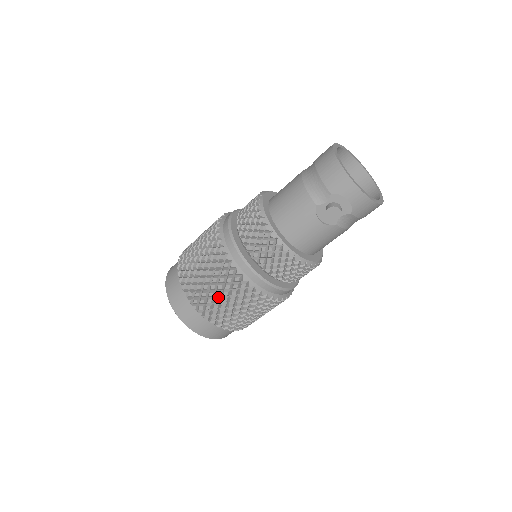
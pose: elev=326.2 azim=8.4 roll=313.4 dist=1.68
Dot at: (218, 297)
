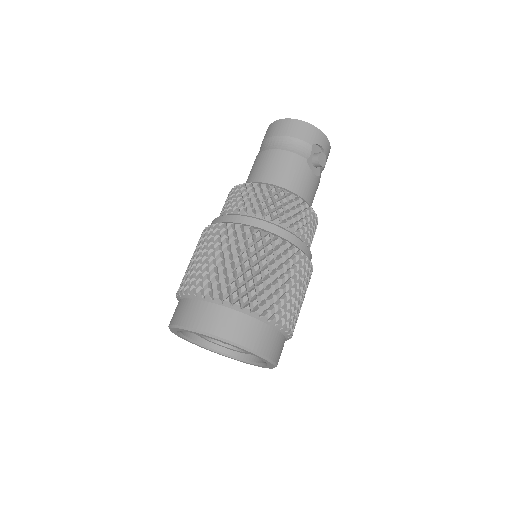
Dot at: (282, 286)
